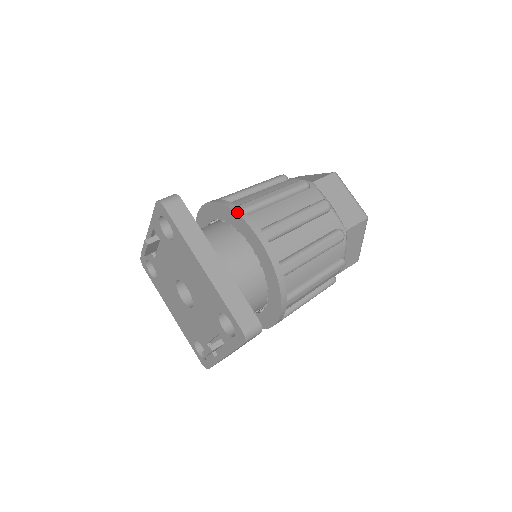
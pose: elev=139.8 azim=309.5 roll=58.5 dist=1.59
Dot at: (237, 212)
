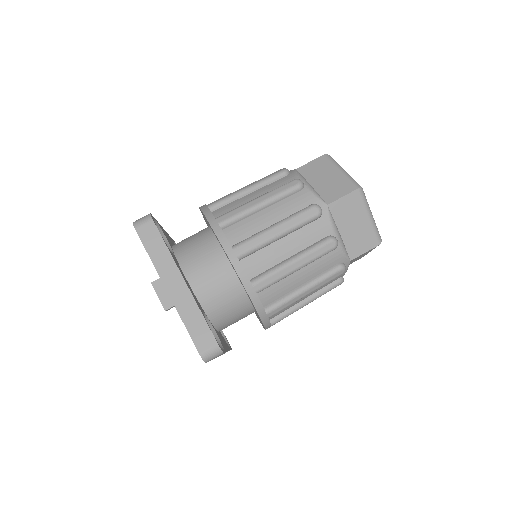
Dot at: (263, 322)
